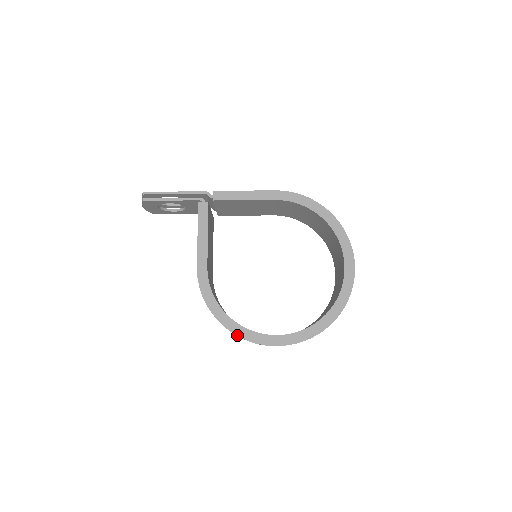
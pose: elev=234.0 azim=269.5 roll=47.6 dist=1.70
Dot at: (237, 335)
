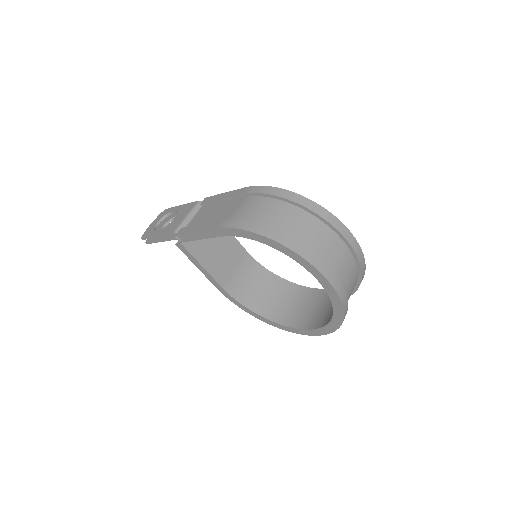
Dot at: occluded
